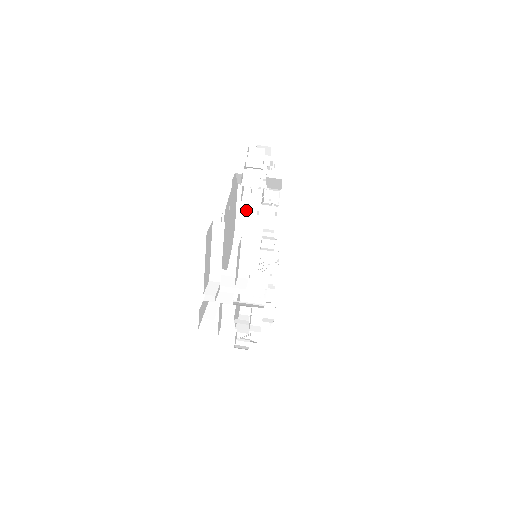
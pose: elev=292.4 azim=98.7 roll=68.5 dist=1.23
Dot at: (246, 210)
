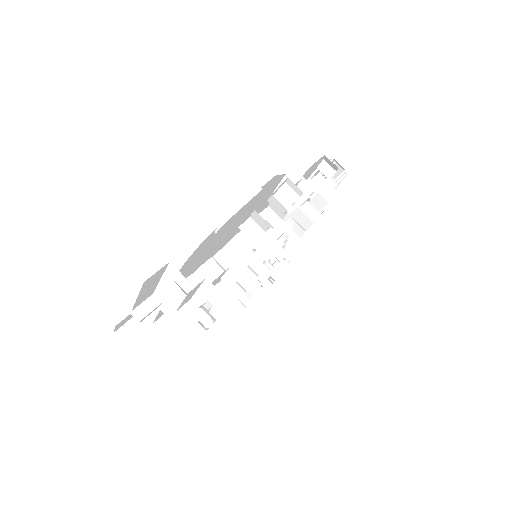
Dot at: occluded
